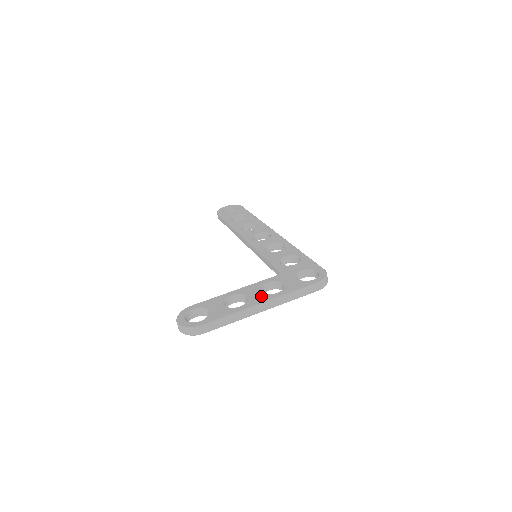
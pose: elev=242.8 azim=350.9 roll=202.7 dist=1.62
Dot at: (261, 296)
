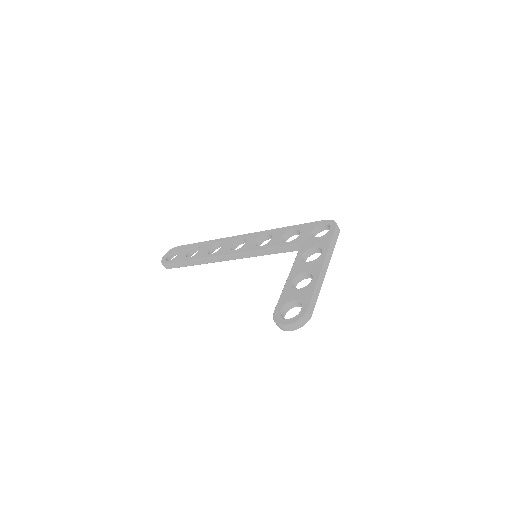
Dot at: (315, 263)
